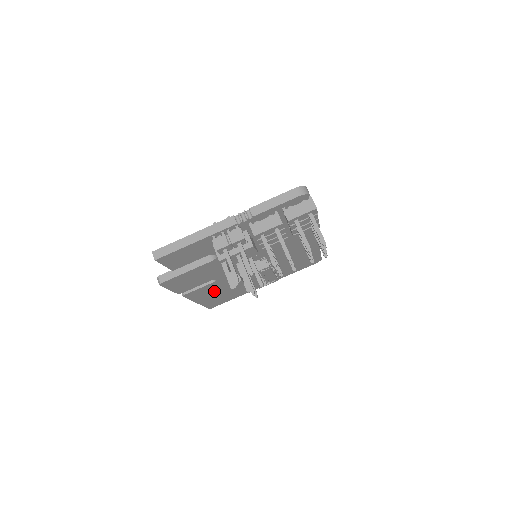
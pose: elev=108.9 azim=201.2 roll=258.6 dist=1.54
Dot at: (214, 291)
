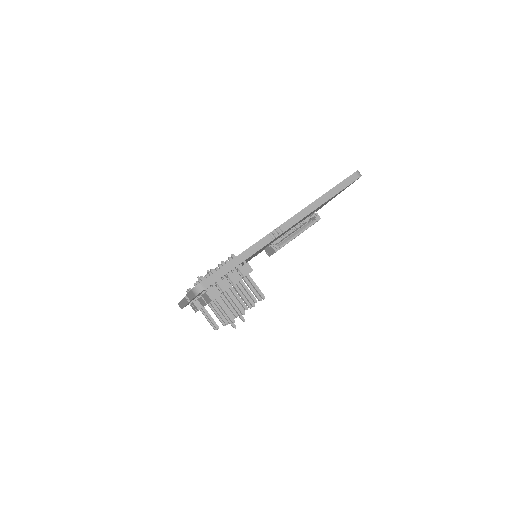
Dot at: occluded
